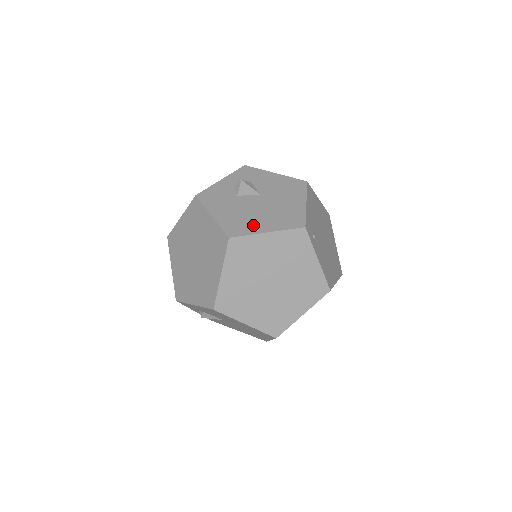
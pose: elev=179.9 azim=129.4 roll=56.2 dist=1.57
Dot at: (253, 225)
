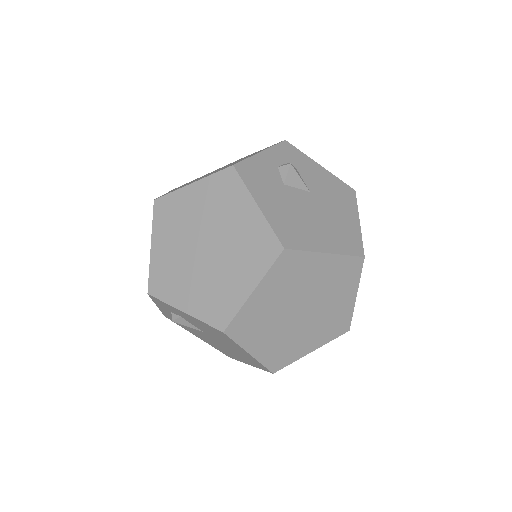
Dot at: (309, 237)
